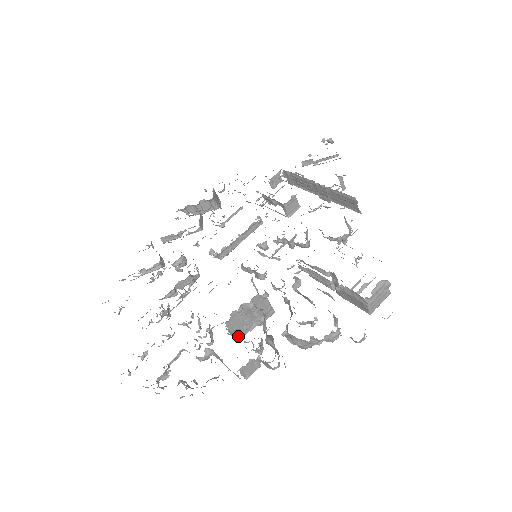
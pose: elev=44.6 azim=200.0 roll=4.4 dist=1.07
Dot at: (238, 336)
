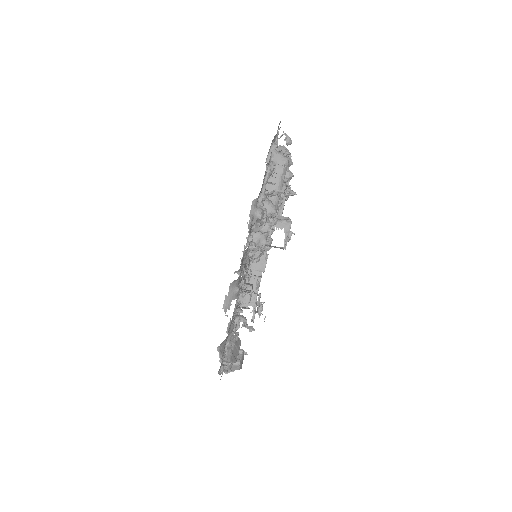
Dot at: (286, 221)
